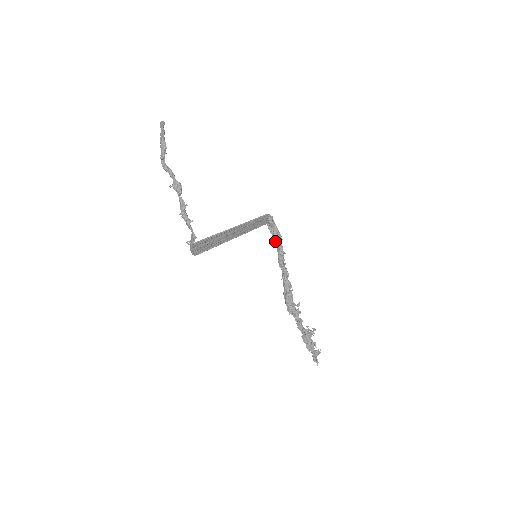
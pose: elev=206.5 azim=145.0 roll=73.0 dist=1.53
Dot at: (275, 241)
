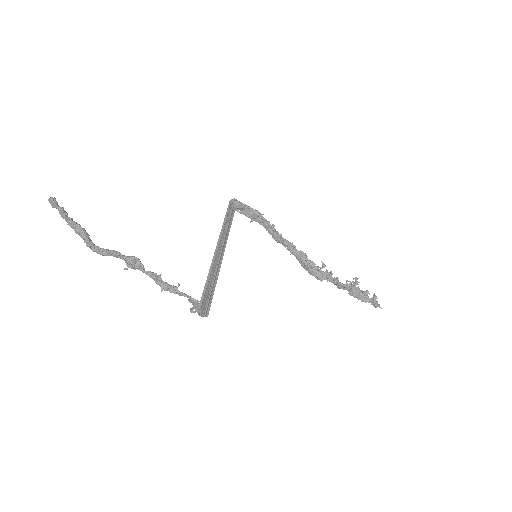
Dot at: (256, 221)
